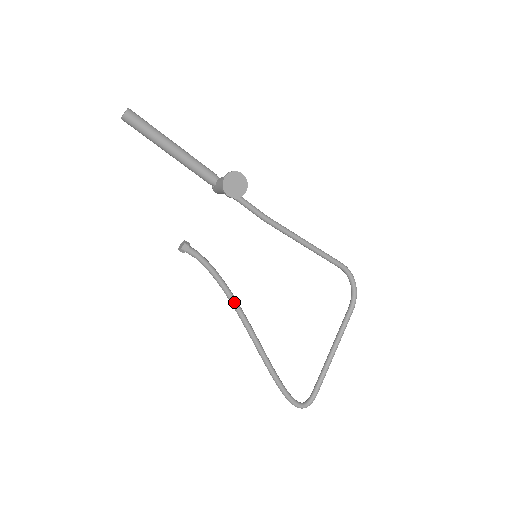
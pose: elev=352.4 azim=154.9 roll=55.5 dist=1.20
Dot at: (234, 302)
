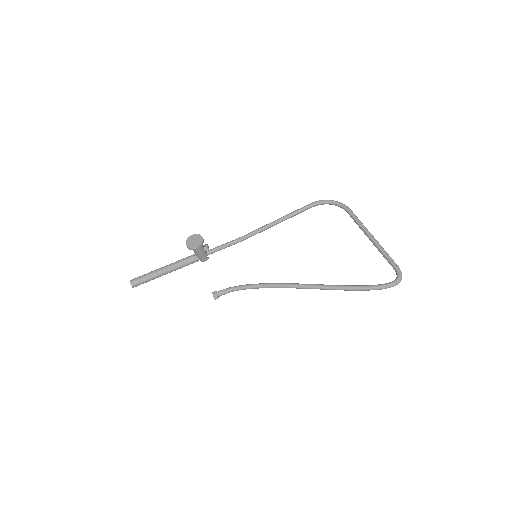
Dot at: (272, 285)
